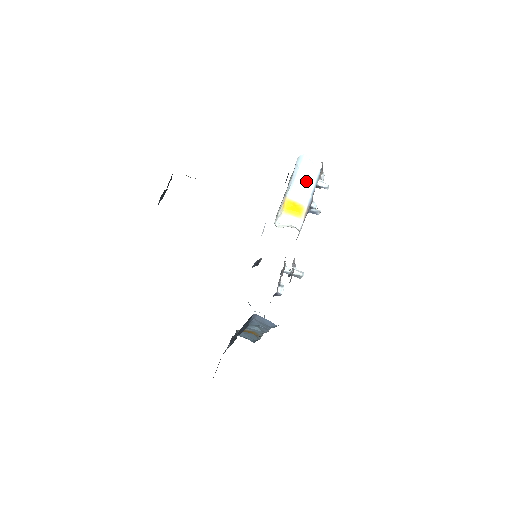
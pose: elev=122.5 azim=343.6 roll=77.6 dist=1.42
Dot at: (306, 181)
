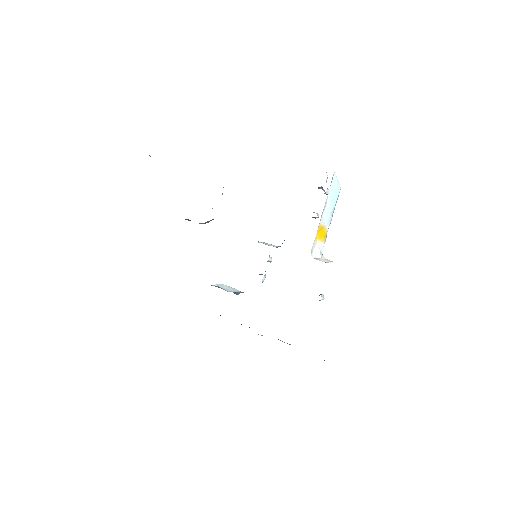
Dot at: (332, 202)
